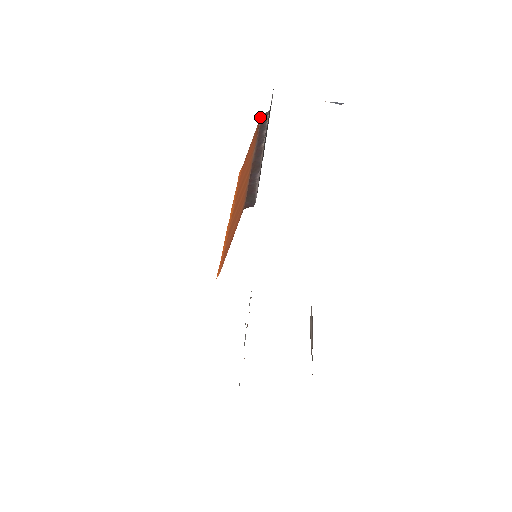
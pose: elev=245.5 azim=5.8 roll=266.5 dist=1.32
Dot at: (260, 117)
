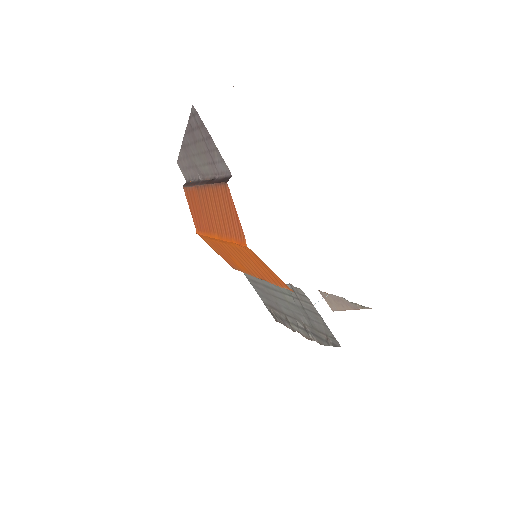
Dot at: (183, 188)
